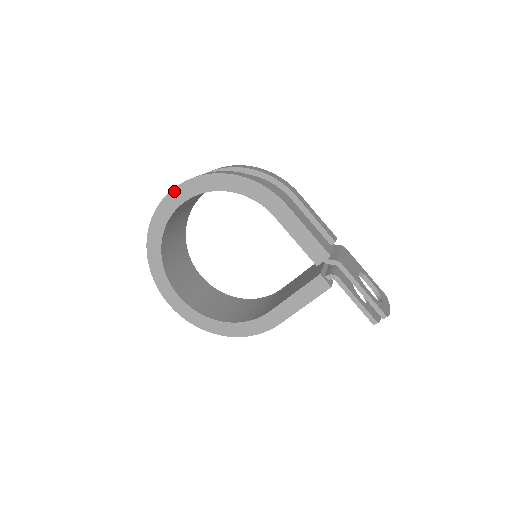
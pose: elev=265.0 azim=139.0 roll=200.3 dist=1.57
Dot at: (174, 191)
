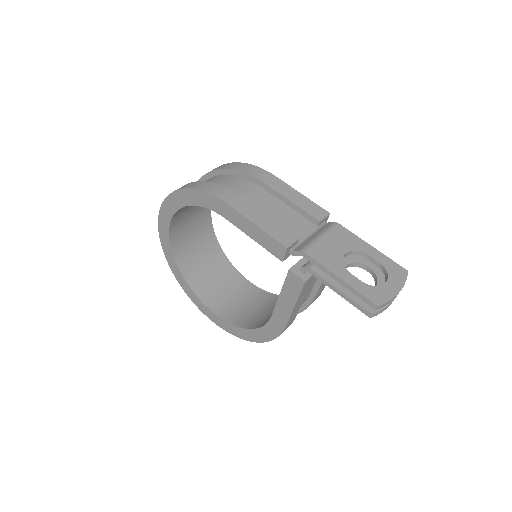
Dot at: (160, 217)
